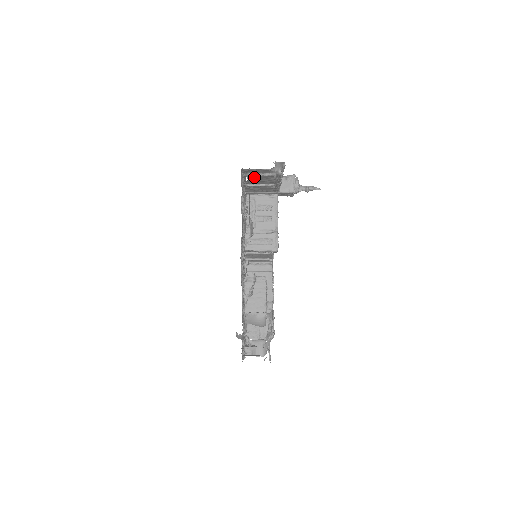
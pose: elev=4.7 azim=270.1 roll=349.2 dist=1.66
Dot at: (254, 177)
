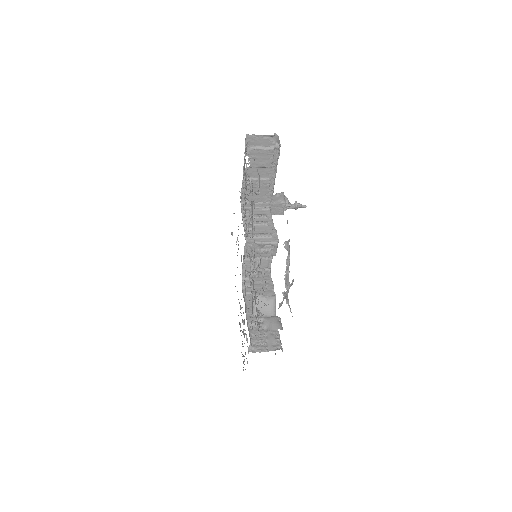
Dot at: (255, 155)
